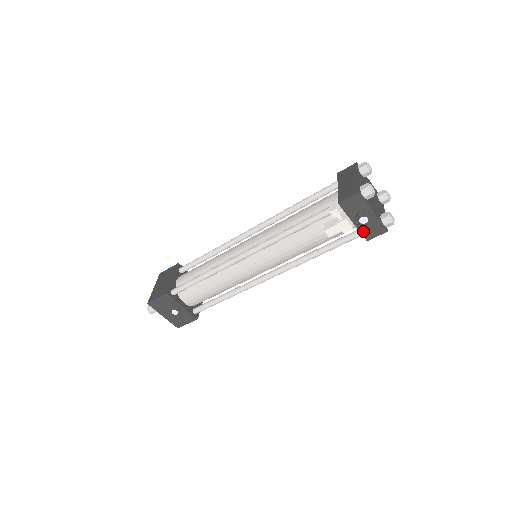
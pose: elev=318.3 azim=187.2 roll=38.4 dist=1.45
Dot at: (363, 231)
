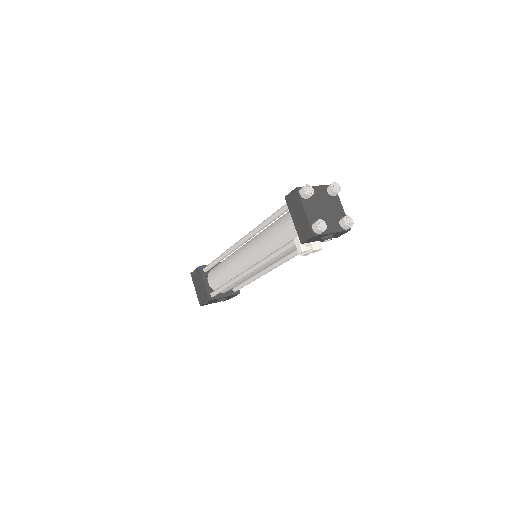
Dot at: occluded
